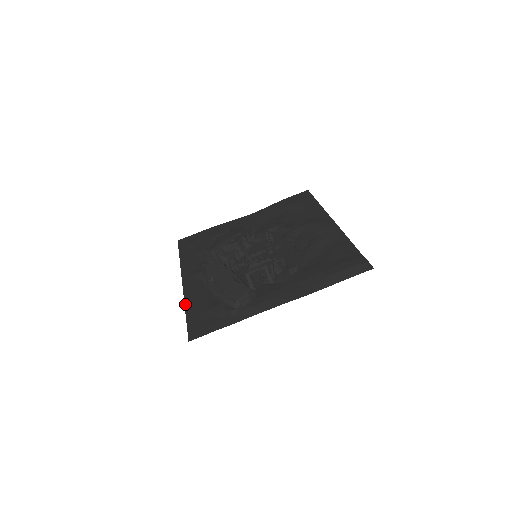
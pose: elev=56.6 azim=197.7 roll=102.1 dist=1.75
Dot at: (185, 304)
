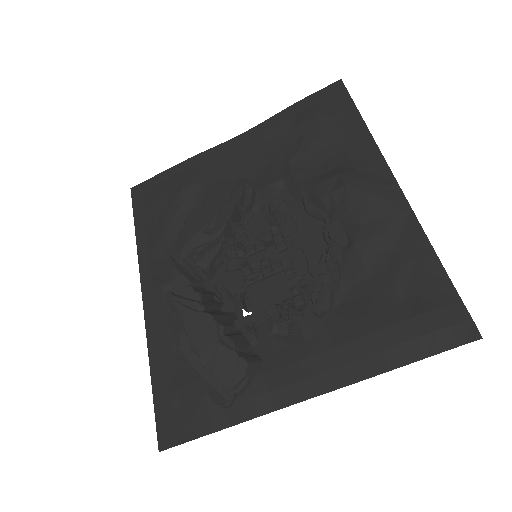
Dot at: (149, 355)
